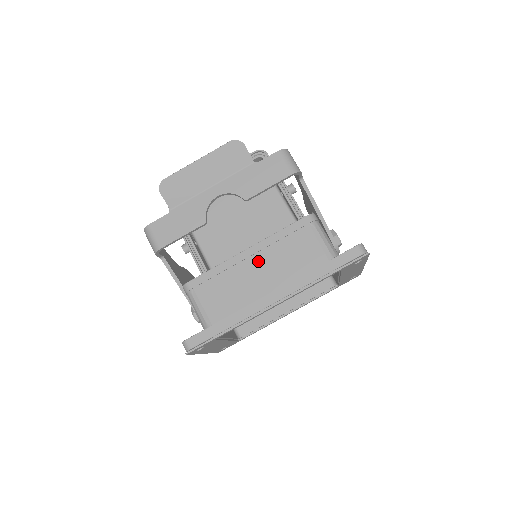
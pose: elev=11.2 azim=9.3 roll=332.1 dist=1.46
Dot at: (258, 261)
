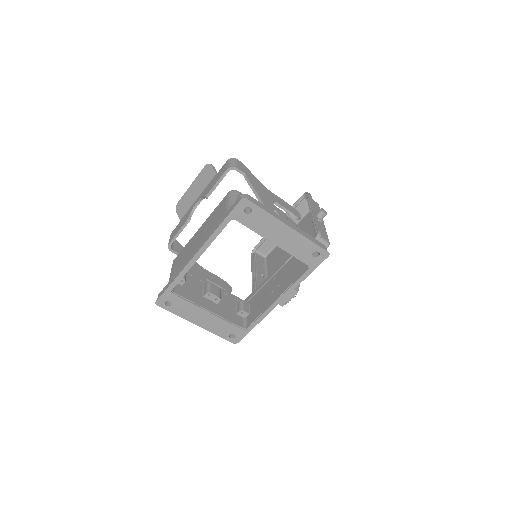
Dot at: (200, 232)
